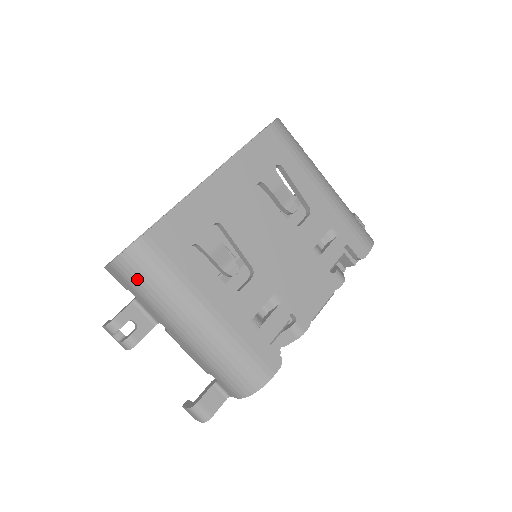
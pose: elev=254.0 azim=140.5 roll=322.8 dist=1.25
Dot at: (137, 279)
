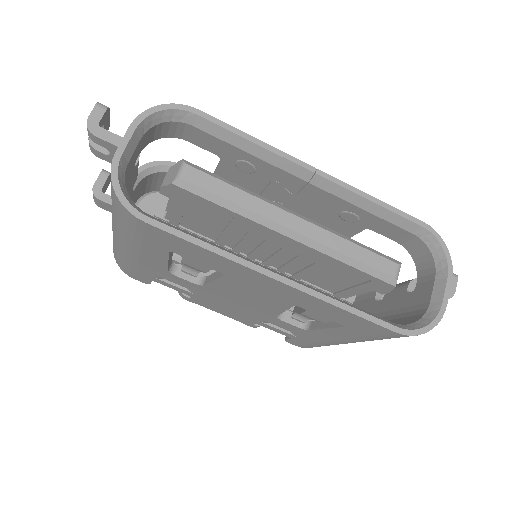
Dot at: (112, 195)
